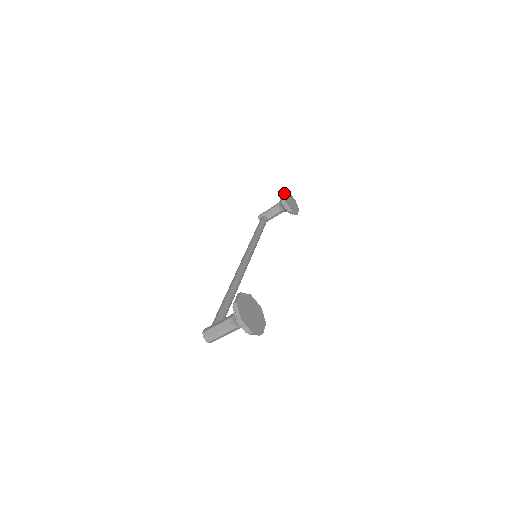
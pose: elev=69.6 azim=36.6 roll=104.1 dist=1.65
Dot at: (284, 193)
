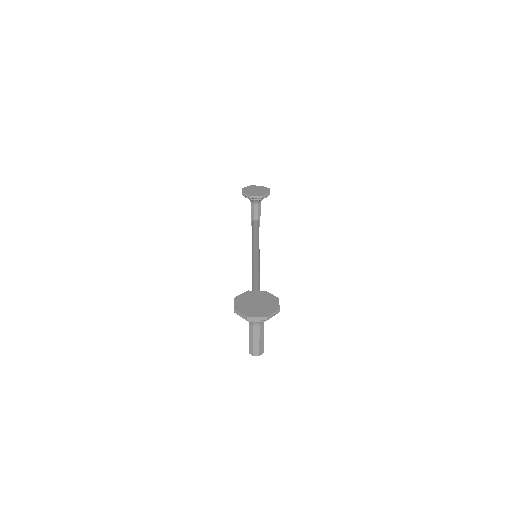
Dot at: (245, 191)
